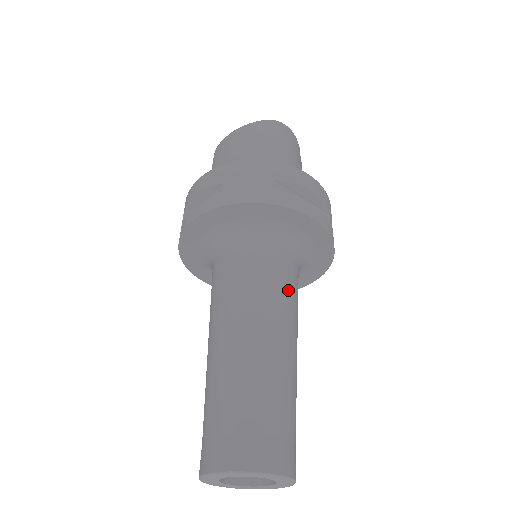
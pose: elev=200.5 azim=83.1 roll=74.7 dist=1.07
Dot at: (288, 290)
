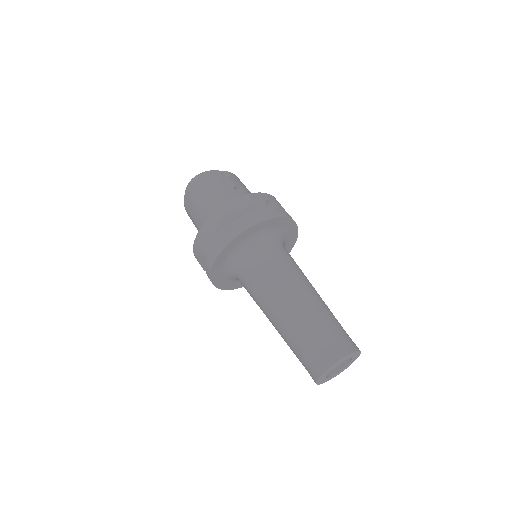
Dot at: (277, 269)
